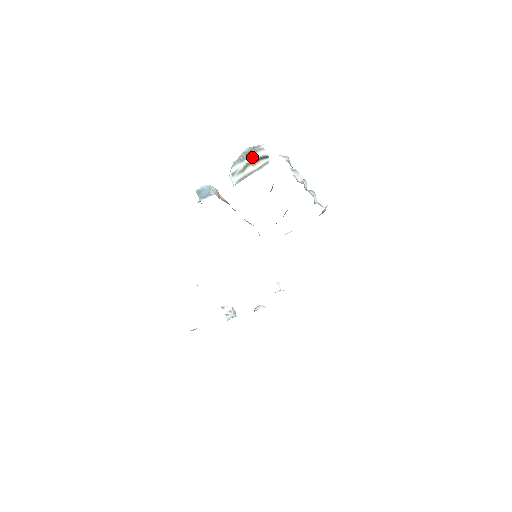
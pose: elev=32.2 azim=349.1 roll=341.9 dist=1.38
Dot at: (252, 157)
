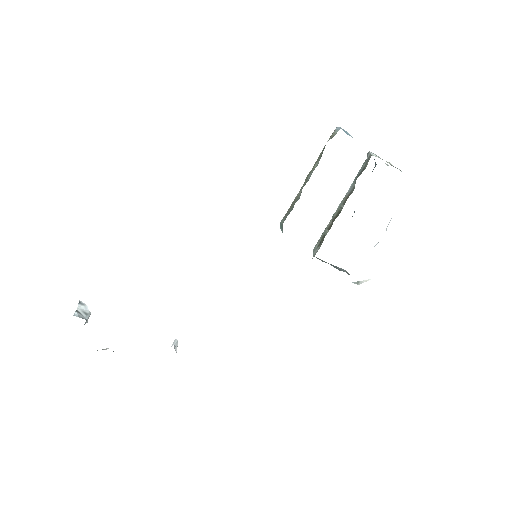
Dot at: occluded
